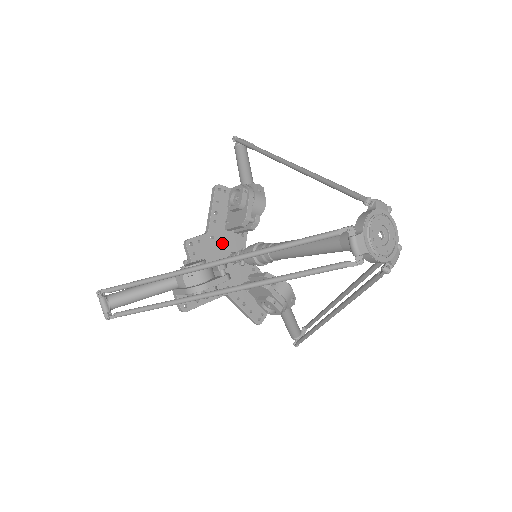
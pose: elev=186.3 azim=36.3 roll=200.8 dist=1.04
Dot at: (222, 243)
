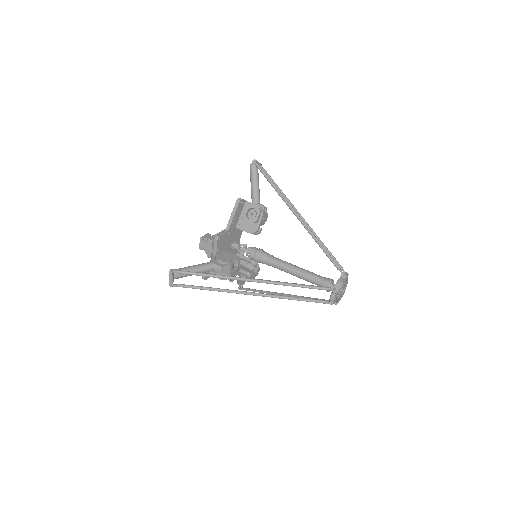
Dot at: (232, 236)
